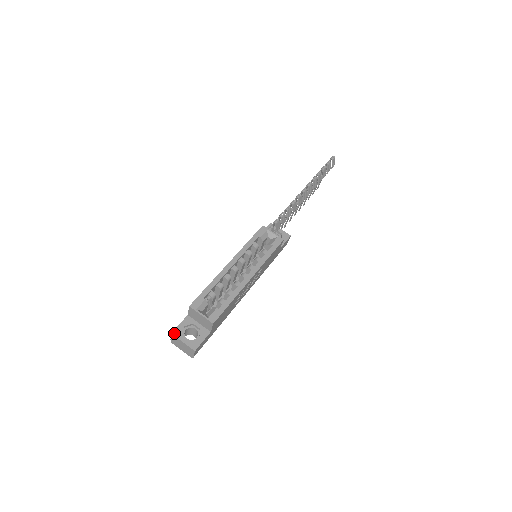
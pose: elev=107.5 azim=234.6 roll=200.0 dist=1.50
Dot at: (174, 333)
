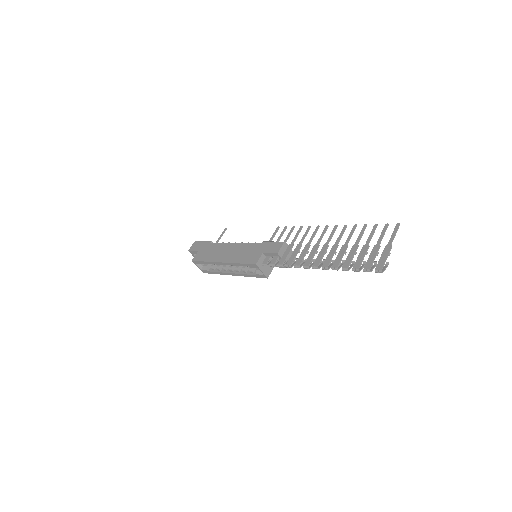
Dot at: occluded
